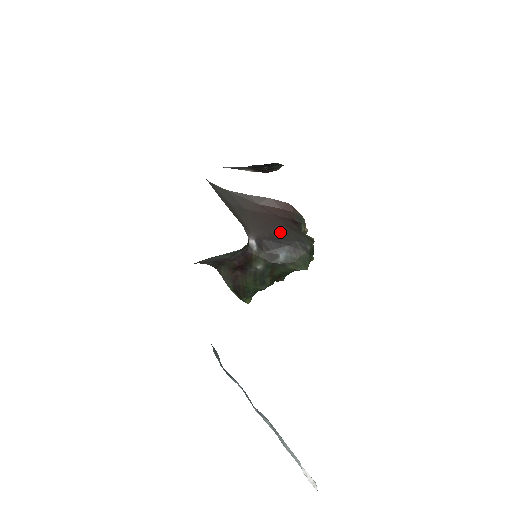
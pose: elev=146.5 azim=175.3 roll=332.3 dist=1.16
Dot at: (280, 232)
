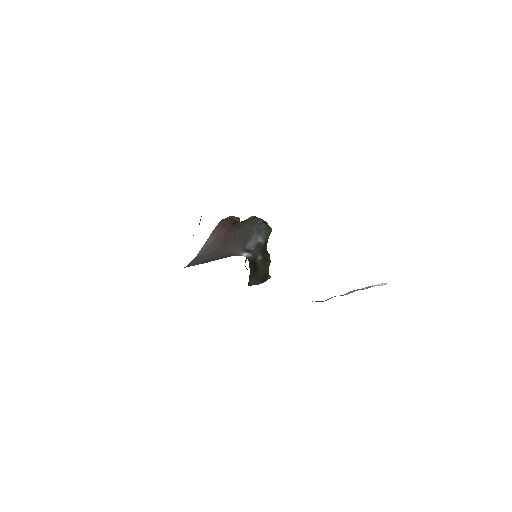
Dot at: (242, 235)
